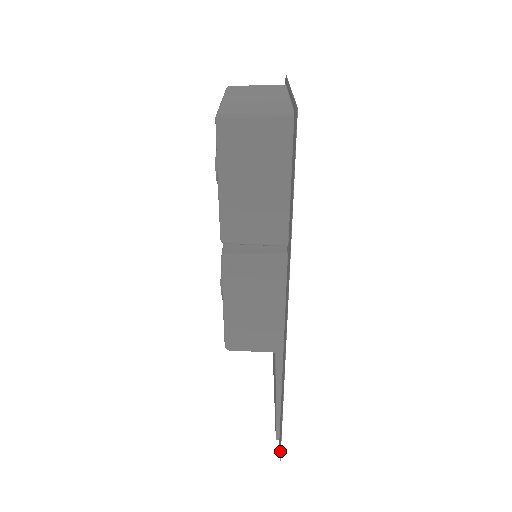
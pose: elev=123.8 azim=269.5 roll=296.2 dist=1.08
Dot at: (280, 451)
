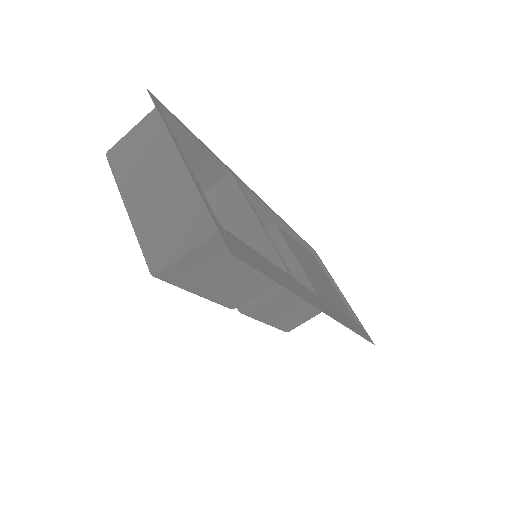
Dot at: occluded
